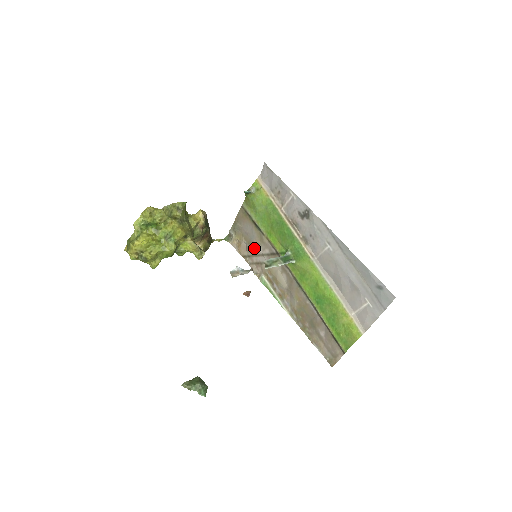
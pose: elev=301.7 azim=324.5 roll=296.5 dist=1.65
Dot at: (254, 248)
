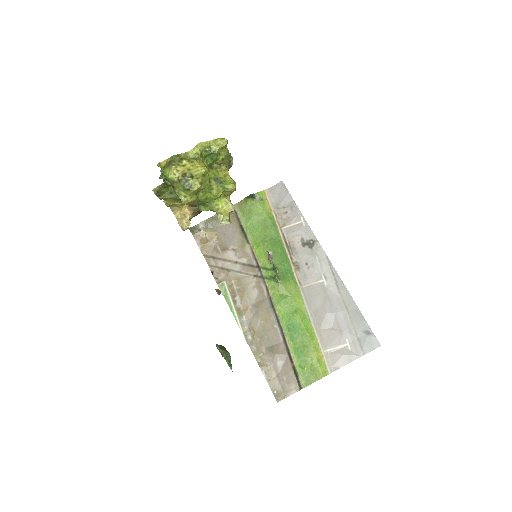
Dot at: (227, 252)
